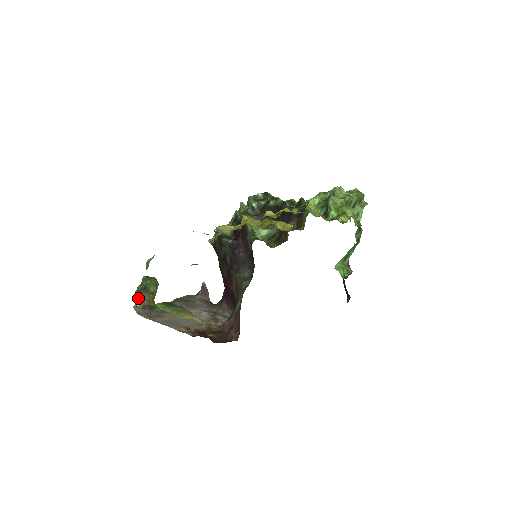
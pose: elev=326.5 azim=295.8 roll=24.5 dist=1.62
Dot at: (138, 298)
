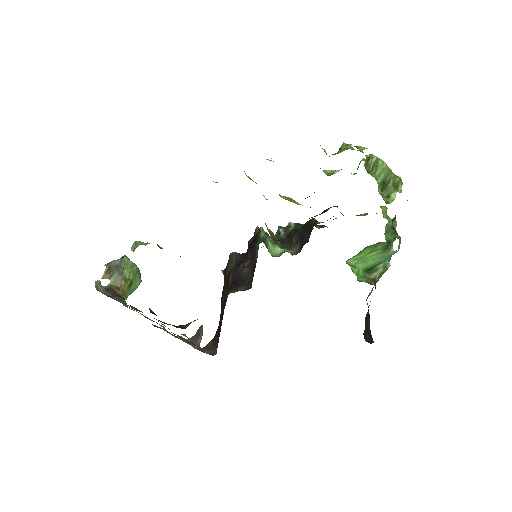
Dot at: (107, 275)
